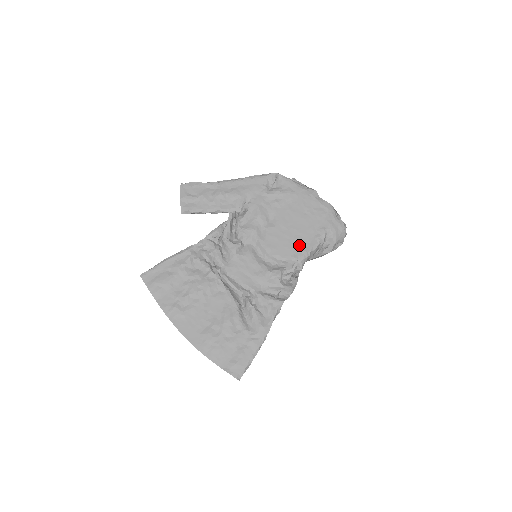
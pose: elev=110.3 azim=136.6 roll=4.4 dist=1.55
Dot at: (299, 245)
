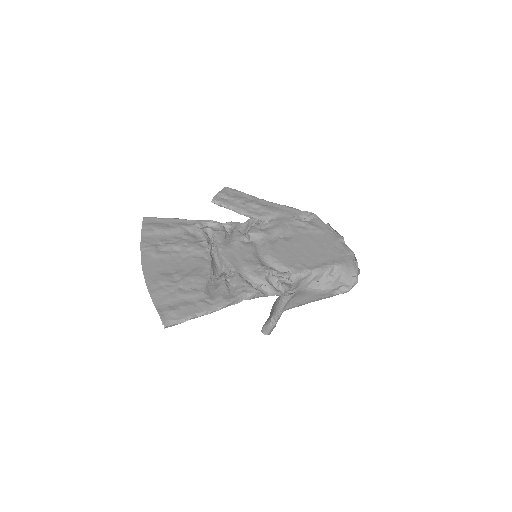
Dot at: (303, 262)
